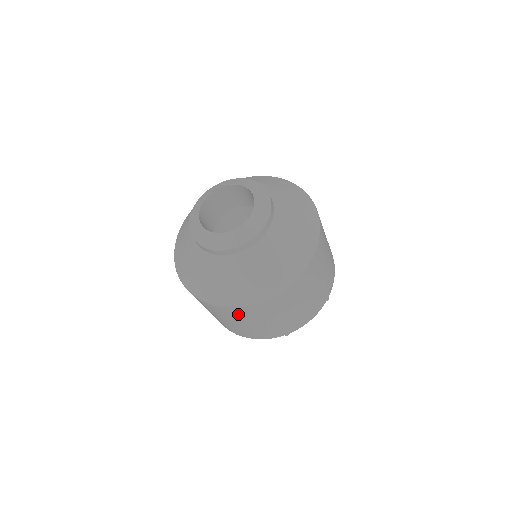
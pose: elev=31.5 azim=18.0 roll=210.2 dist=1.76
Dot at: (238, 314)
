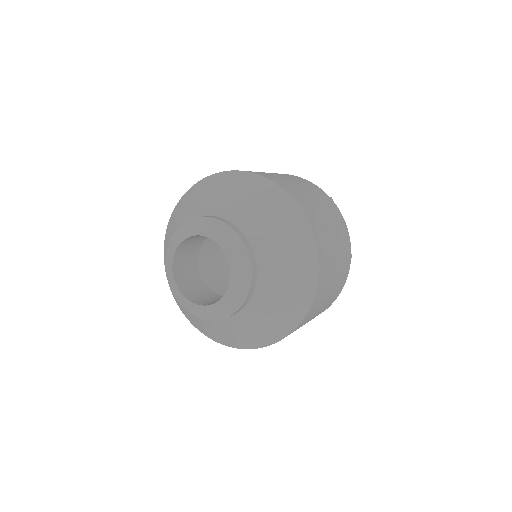
Dot at: occluded
